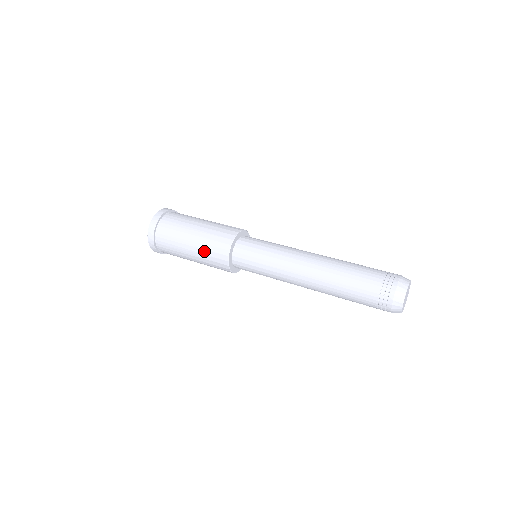
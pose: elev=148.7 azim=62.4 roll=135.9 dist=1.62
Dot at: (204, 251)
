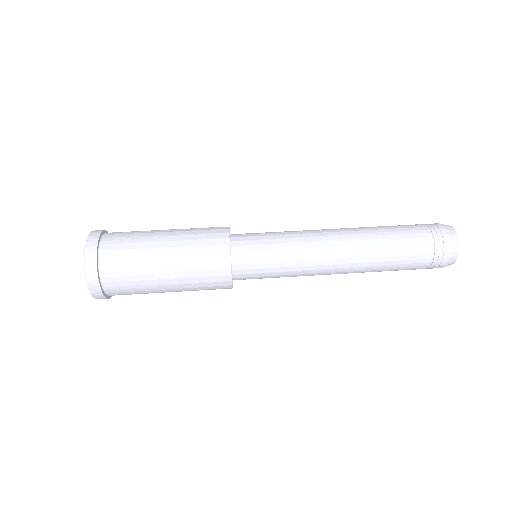
Dot at: (193, 289)
